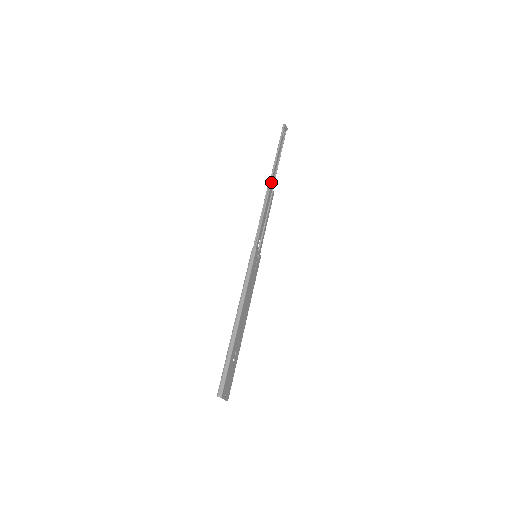
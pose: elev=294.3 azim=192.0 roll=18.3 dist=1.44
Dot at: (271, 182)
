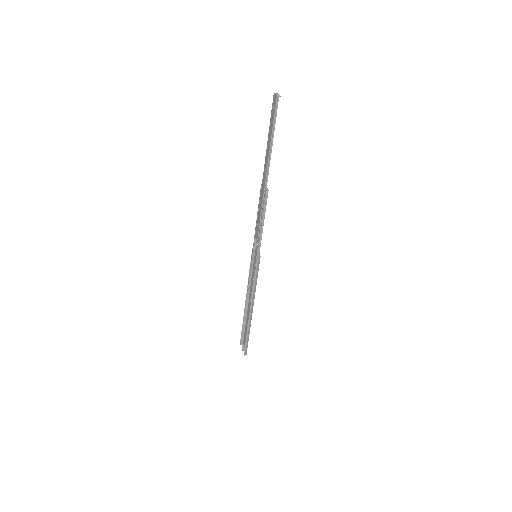
Dot at: occluded
